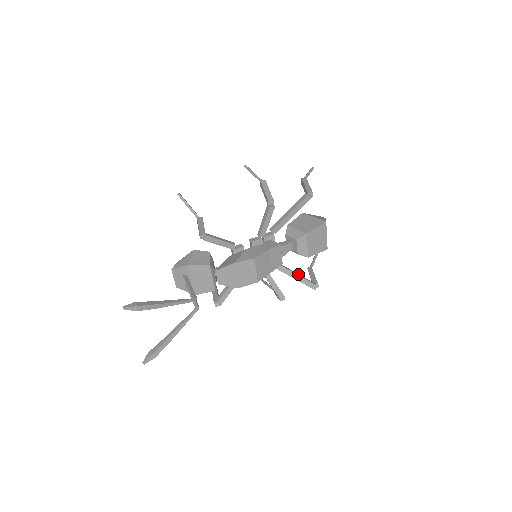
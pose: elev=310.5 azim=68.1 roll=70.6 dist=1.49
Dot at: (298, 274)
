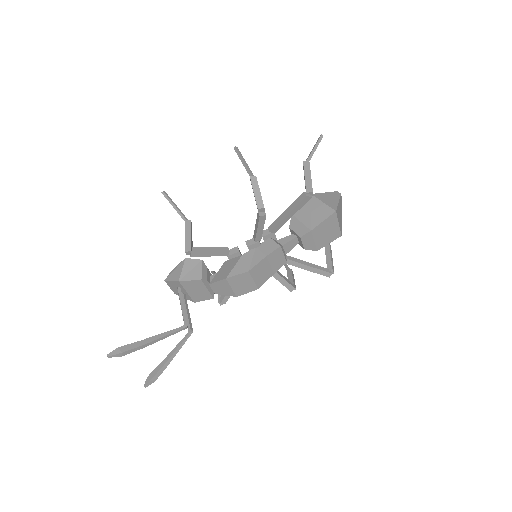
Dot at: (309, 263)
